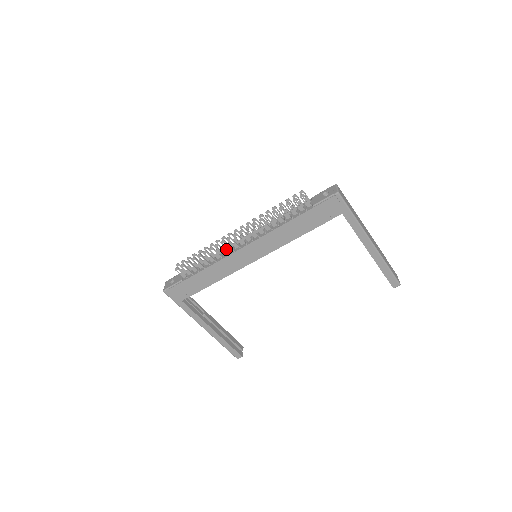
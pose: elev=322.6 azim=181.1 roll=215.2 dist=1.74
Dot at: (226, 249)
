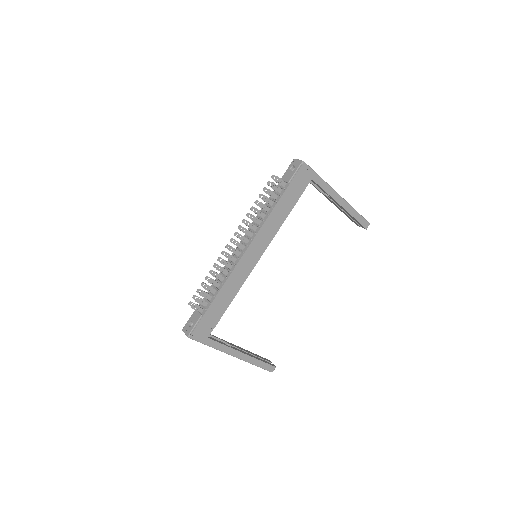
Dot at: occluded
